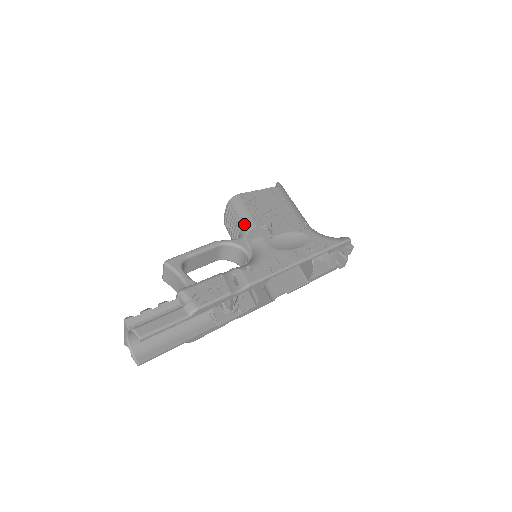
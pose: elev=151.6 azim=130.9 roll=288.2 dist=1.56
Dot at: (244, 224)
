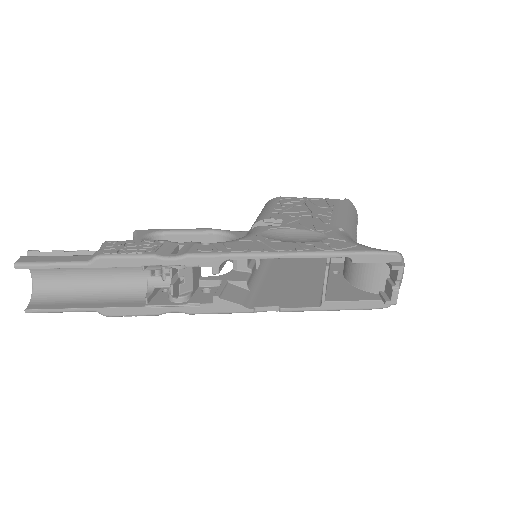
Dot at: (257, 218)
